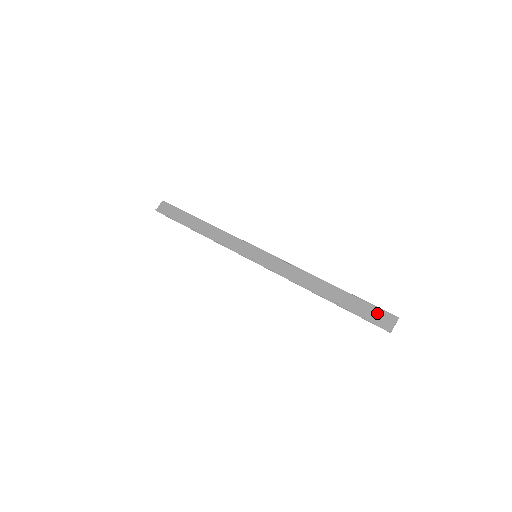
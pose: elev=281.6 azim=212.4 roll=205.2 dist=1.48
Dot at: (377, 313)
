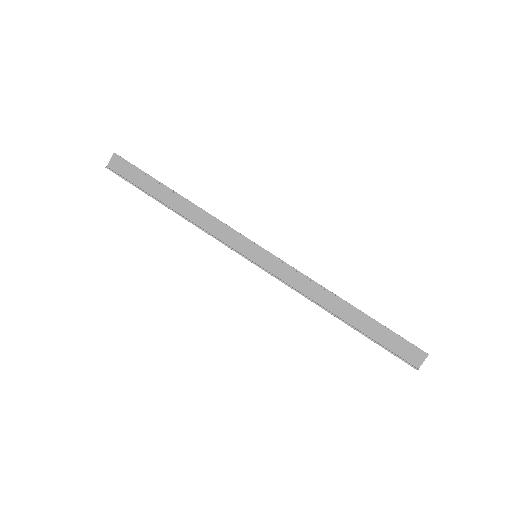
Dot at: (404, 347)
